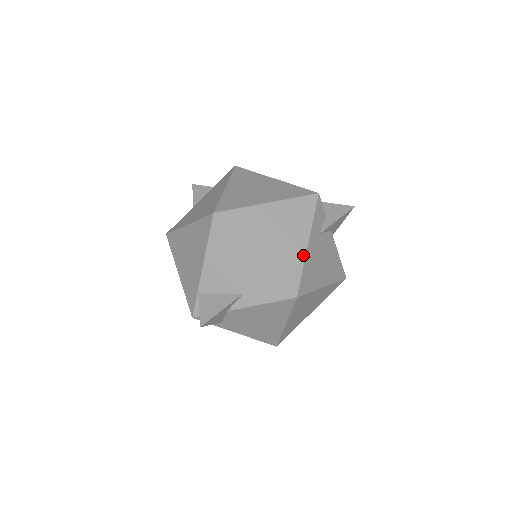
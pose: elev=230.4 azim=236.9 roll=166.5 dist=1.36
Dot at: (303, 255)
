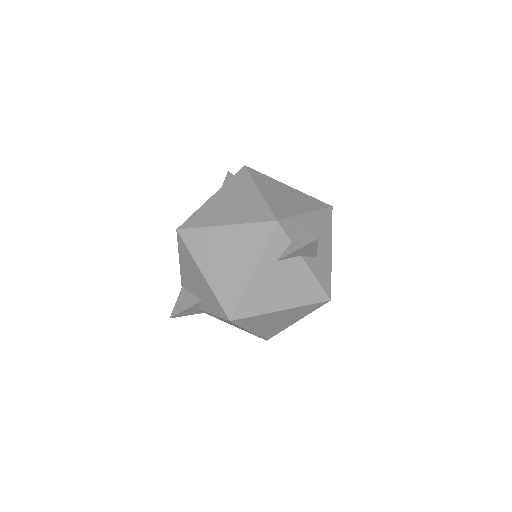
Dot at: (245, 283)
